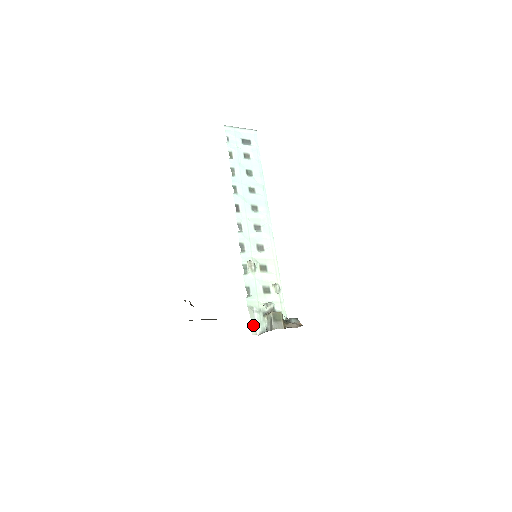
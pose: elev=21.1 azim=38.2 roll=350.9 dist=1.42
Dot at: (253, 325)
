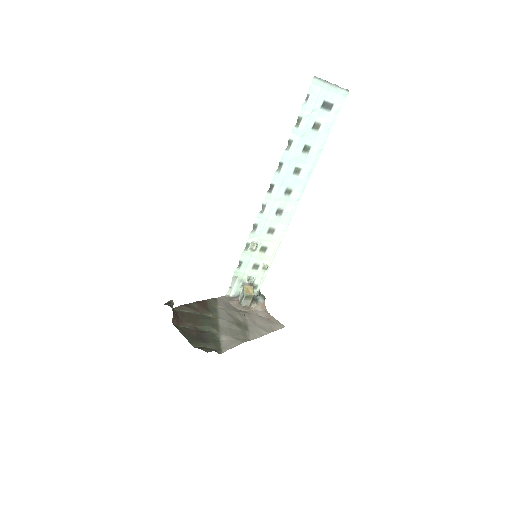
Dot at: (231, 288)
